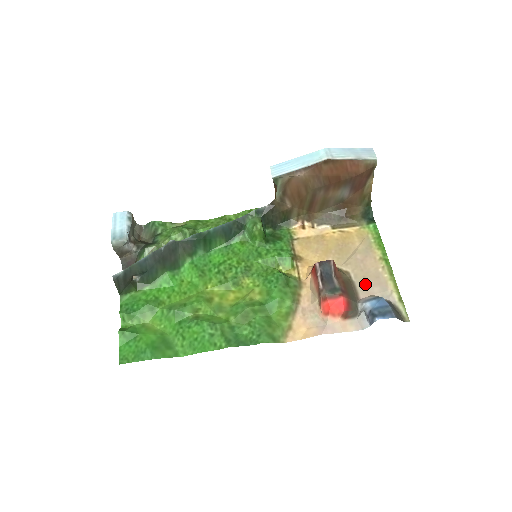
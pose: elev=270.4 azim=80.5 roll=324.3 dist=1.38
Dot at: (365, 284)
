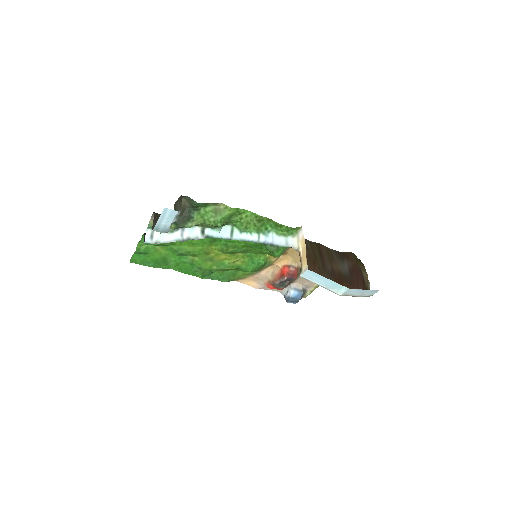
Dot at: (304, 279)
